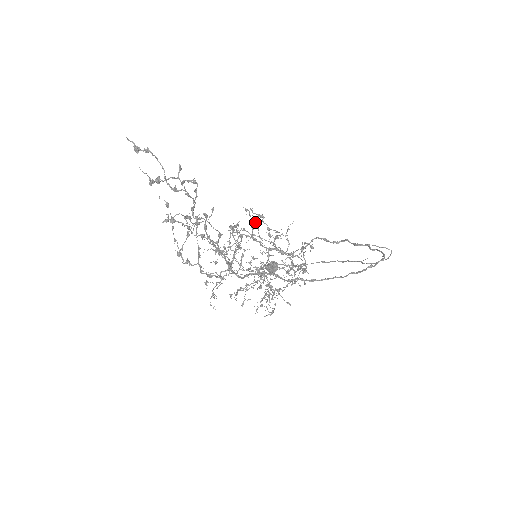
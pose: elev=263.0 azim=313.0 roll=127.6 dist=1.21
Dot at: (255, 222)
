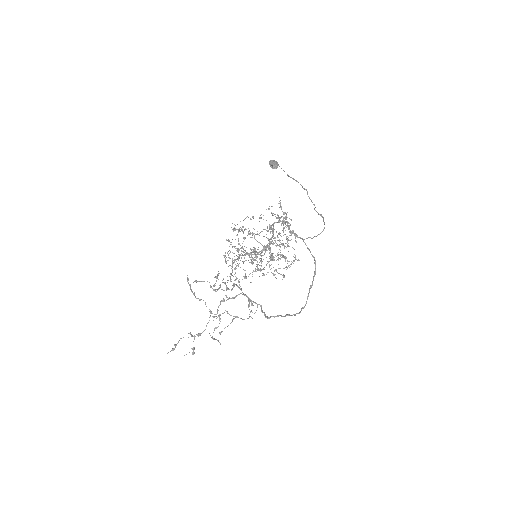
Dot at: occluded
